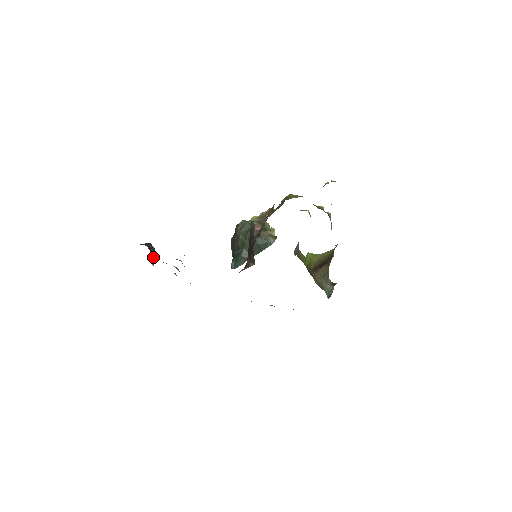
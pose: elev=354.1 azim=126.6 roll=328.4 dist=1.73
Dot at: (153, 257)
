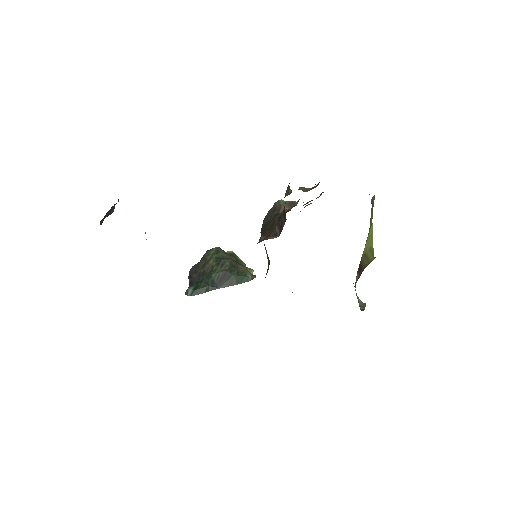
Dot at: occluded
